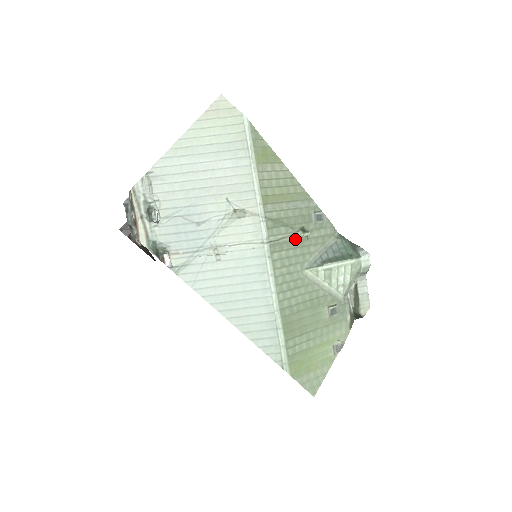
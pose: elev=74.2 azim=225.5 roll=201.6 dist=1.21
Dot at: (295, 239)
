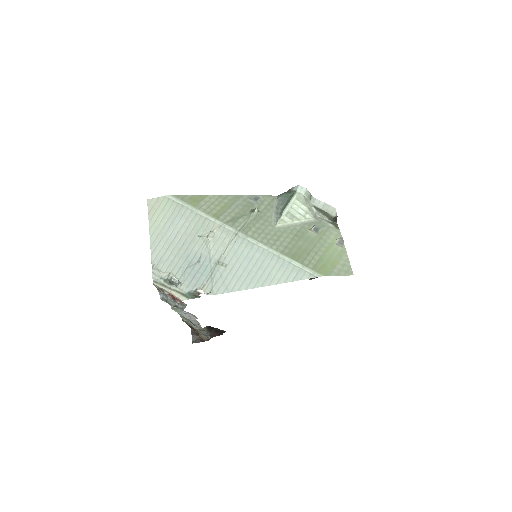
Dot at: (253, 218)
